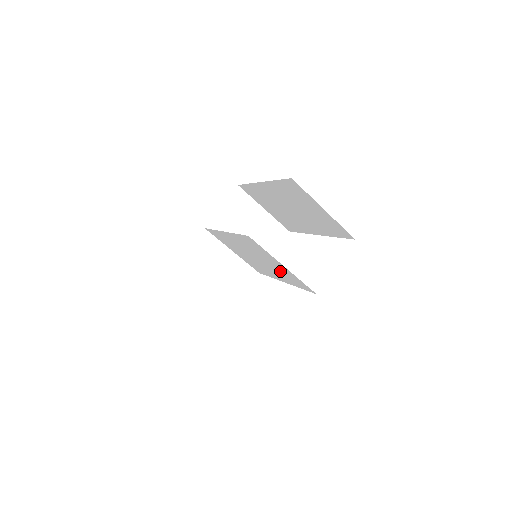
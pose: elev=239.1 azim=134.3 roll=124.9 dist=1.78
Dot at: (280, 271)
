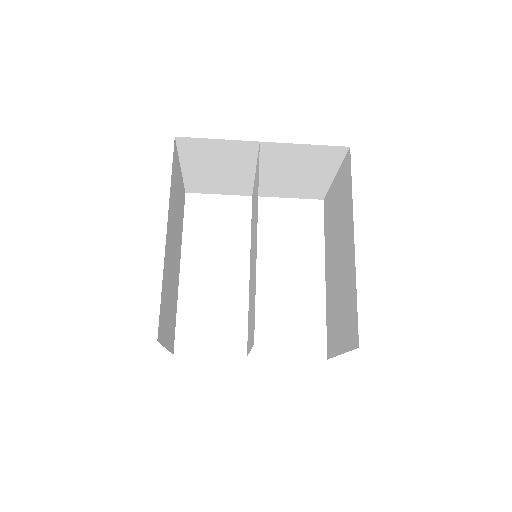
Dot at: (250, 309)
